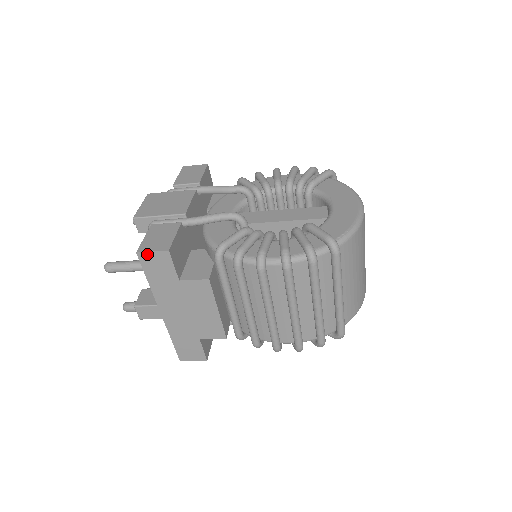
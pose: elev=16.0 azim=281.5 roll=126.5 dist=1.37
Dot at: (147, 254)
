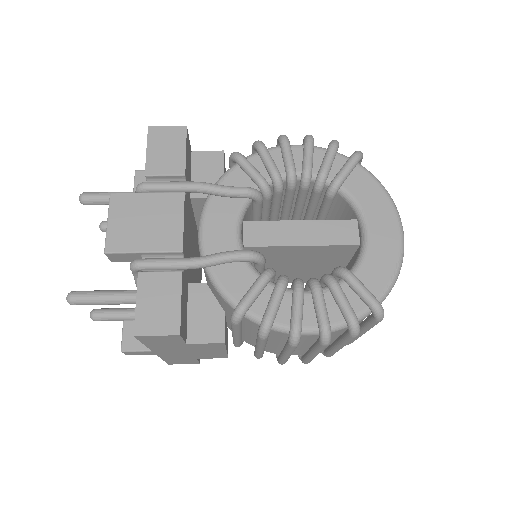
Dot at: (149, 336)
